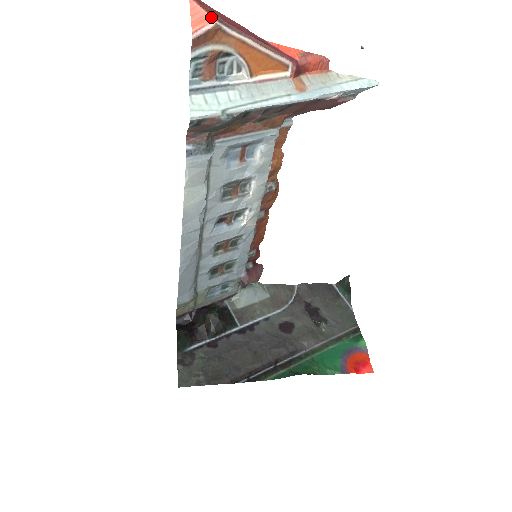
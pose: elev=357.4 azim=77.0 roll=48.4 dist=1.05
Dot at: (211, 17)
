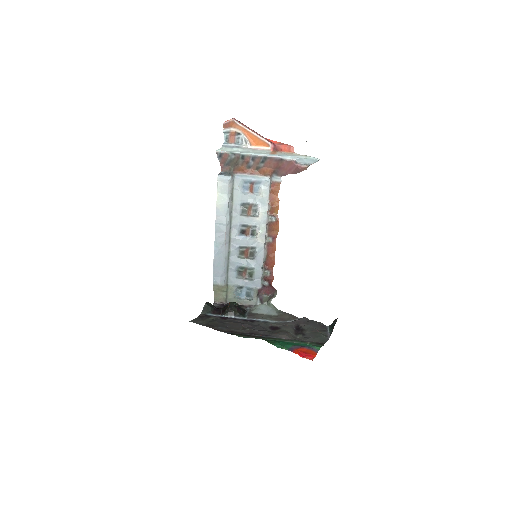
Dot at: (232, 118)
